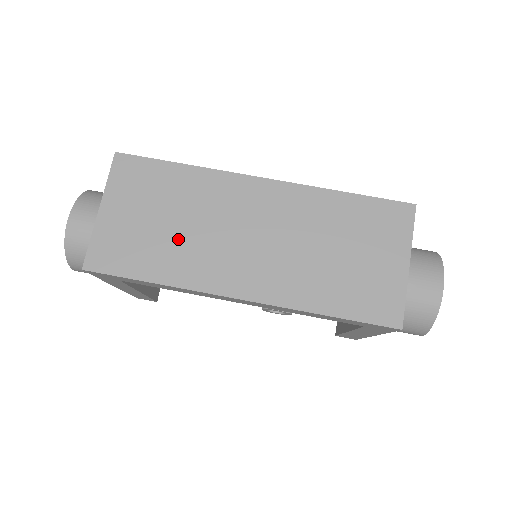
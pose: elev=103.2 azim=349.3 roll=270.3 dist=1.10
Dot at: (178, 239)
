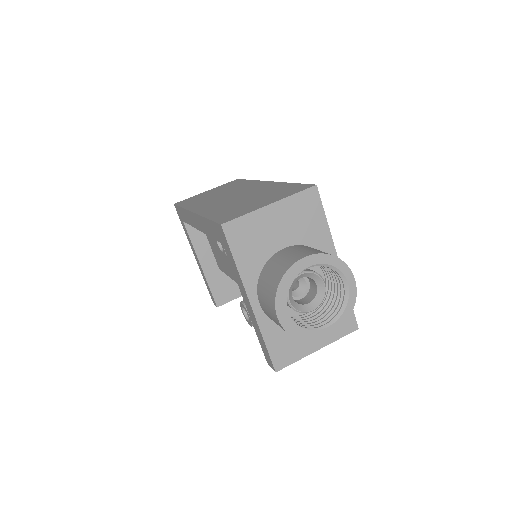
Dot at: (210, 197)
